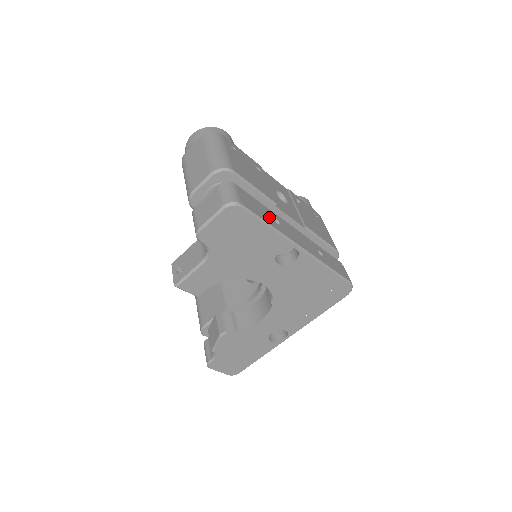
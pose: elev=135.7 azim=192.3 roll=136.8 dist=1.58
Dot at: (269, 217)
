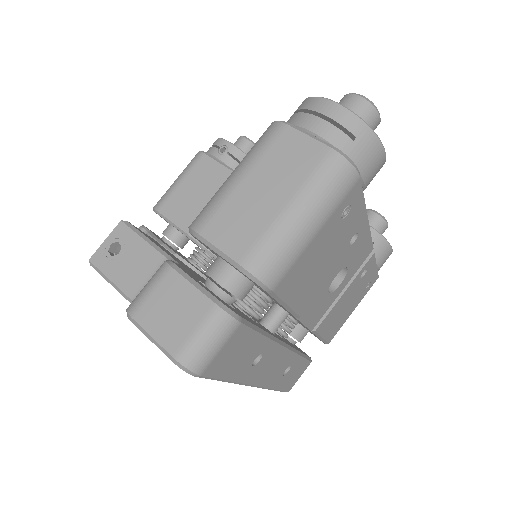
Dot at: (247, 362)
